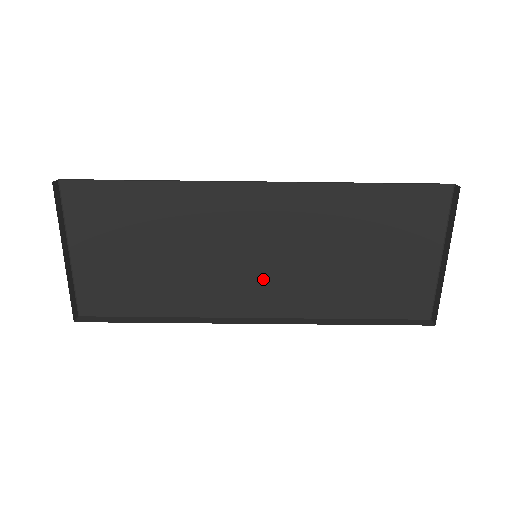
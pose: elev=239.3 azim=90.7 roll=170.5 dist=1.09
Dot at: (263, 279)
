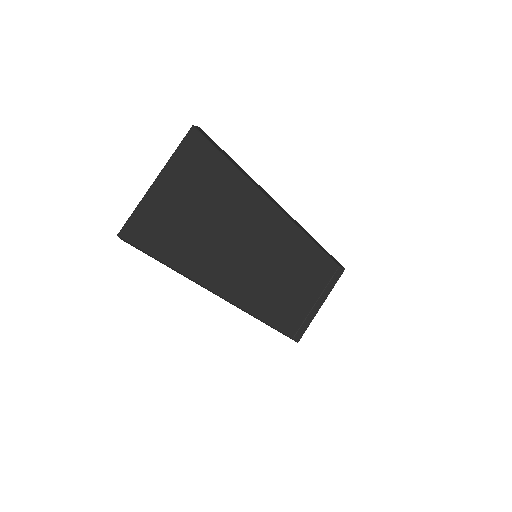
Dot at: (245, 273)
